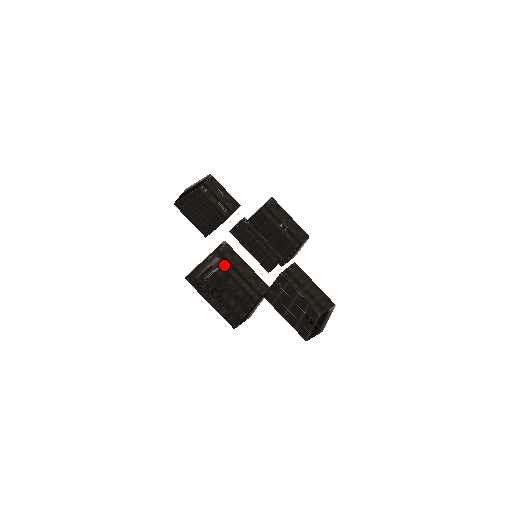
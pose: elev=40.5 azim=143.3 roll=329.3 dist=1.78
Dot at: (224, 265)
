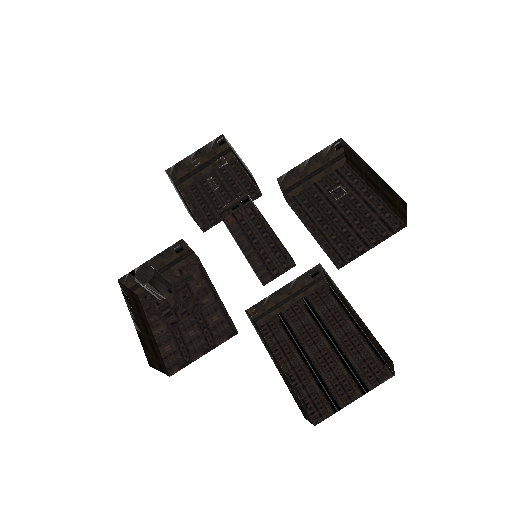
Dot at: occluded
